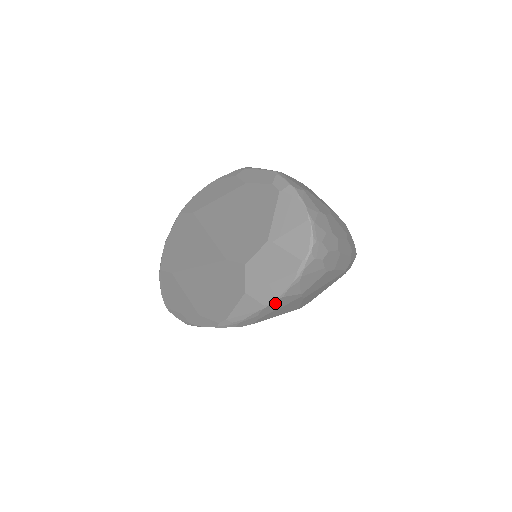
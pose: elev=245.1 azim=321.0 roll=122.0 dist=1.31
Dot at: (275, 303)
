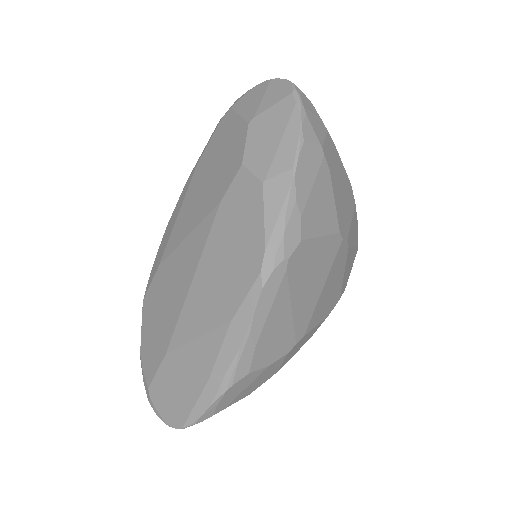
Dot at: (302, 162)
